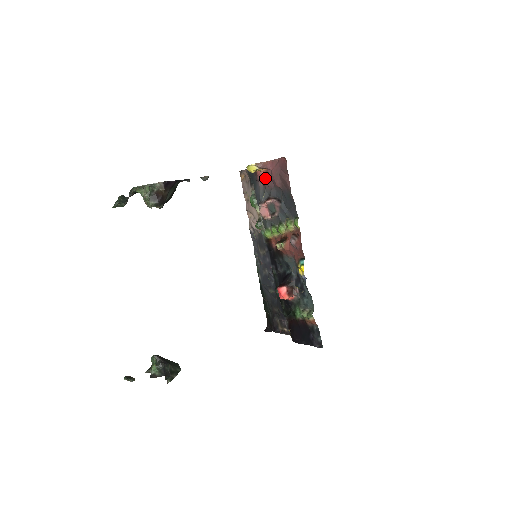
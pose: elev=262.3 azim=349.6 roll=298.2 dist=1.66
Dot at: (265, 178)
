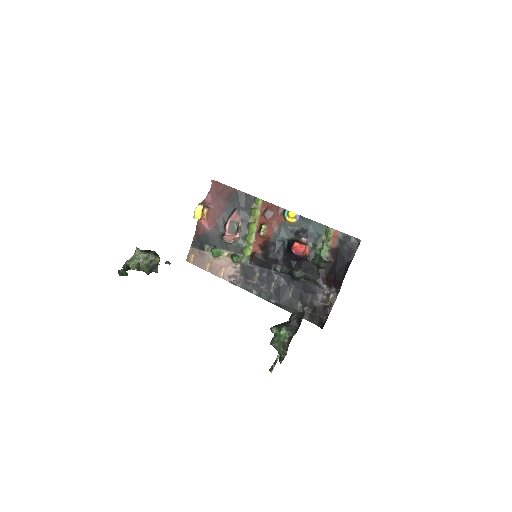
Dot at: (211, 218)
